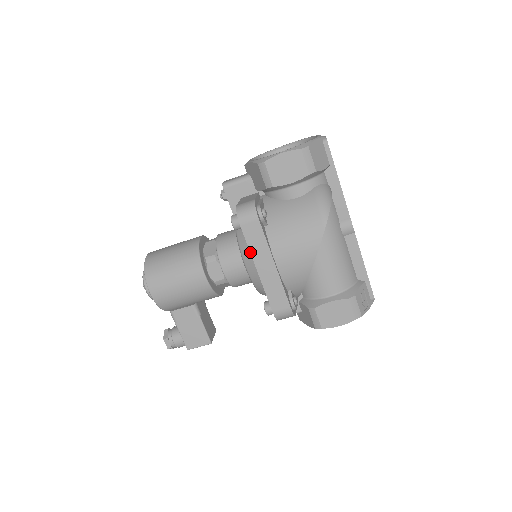
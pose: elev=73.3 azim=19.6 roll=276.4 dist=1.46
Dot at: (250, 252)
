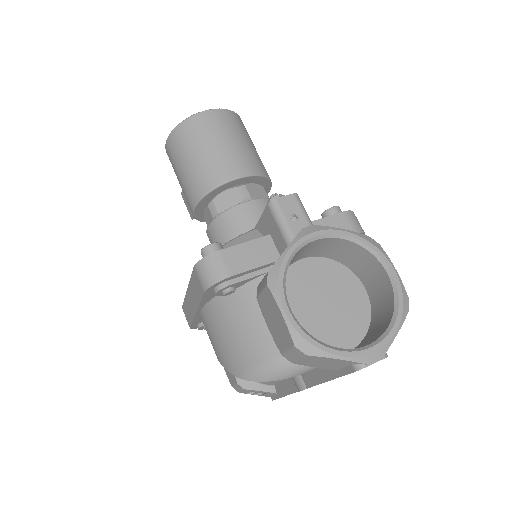
Dot at: (190, 281)
